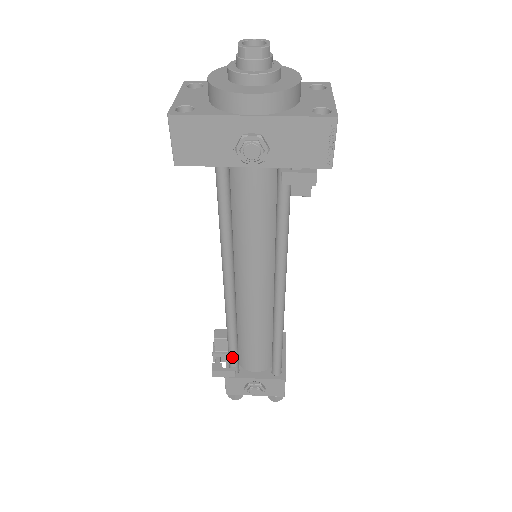
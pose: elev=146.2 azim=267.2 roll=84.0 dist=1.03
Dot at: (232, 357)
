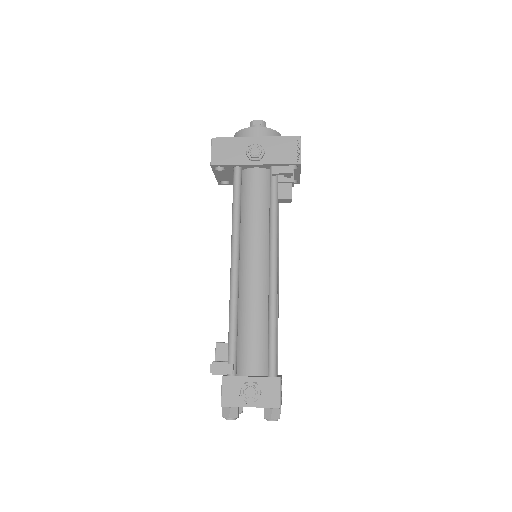
Dot at: (231, 350)
